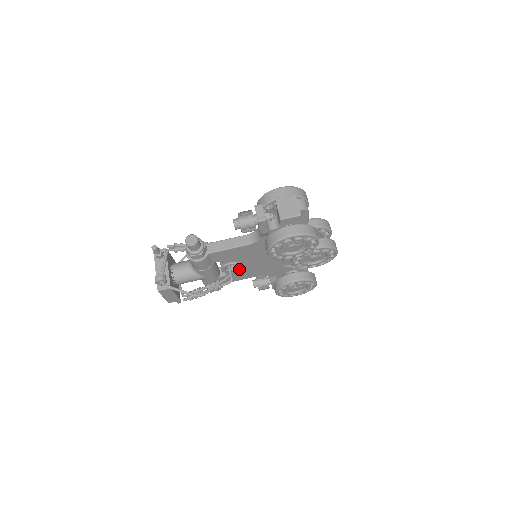
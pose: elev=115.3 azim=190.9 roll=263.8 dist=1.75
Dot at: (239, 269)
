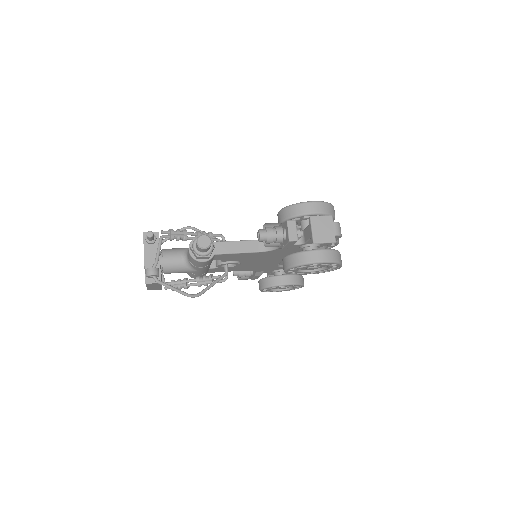
Dot at: (234, 266)
